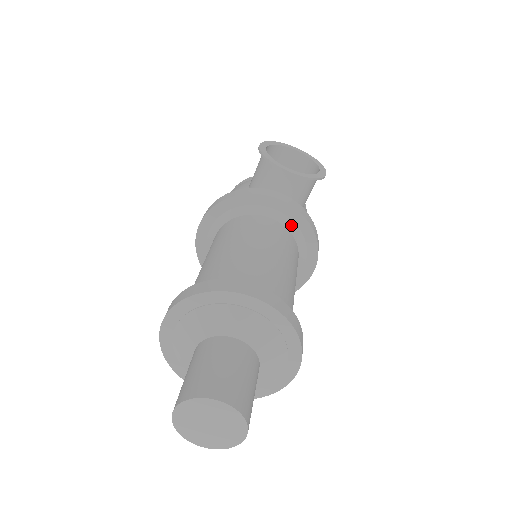
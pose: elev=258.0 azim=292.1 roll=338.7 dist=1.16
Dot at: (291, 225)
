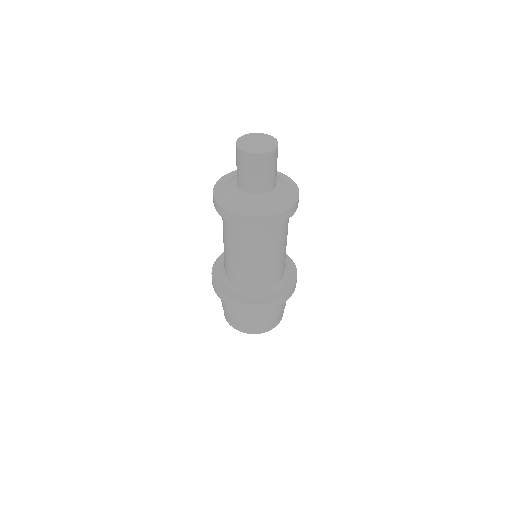
Dot at: occluded
